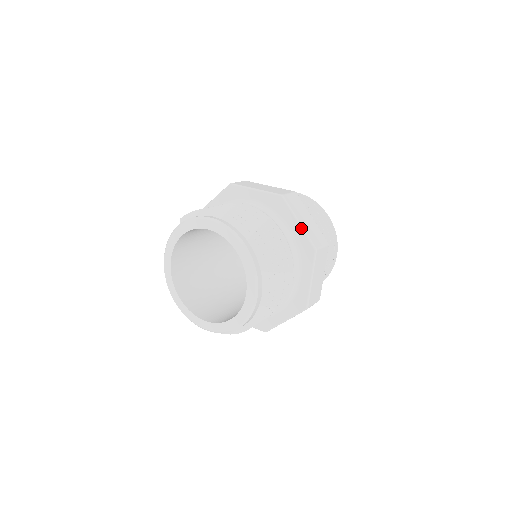
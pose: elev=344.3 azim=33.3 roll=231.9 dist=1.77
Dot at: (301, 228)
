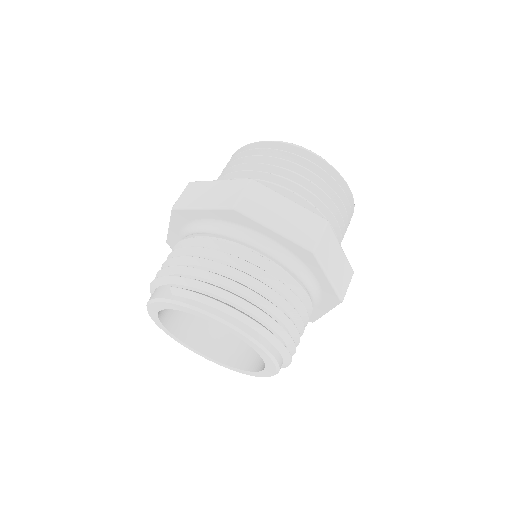
Dot at: (330, 283)
